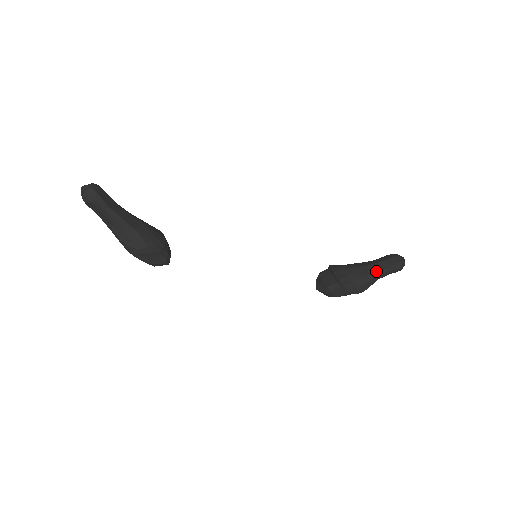
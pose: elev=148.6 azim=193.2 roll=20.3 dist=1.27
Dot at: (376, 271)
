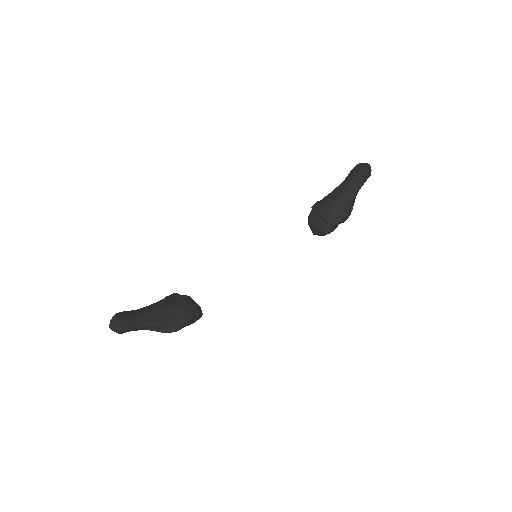
Dot at: (351, 193)
